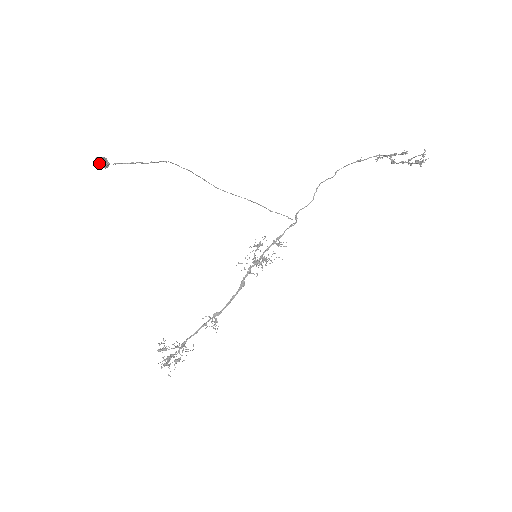
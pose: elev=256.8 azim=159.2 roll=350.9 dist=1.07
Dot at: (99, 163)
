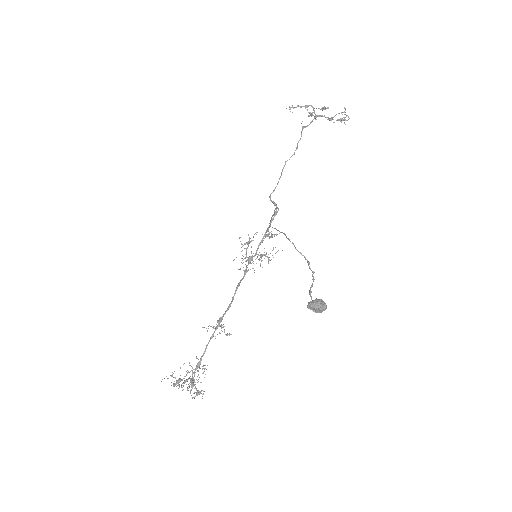
Dot at: (323, 310)
